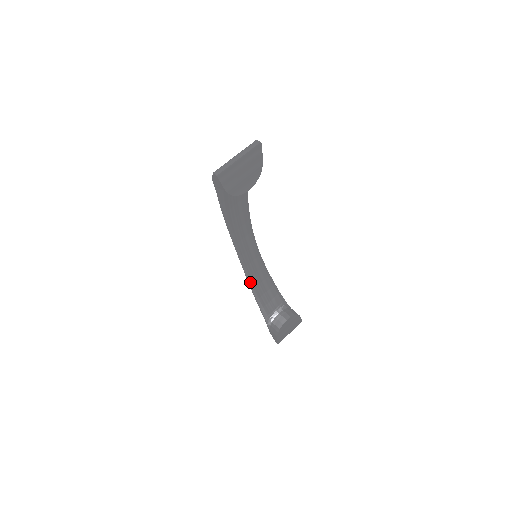
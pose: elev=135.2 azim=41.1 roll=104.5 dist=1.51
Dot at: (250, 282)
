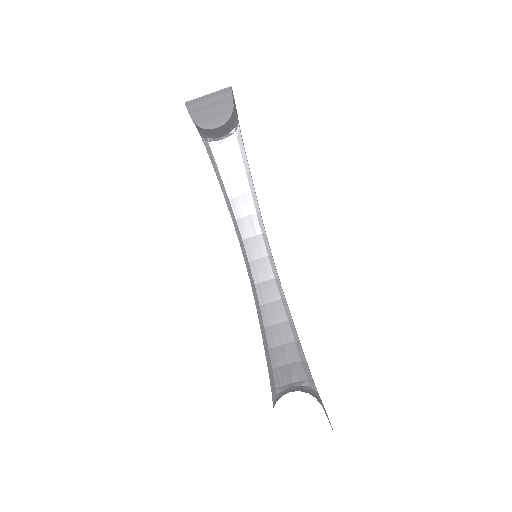
Dot at: (259, 315)
